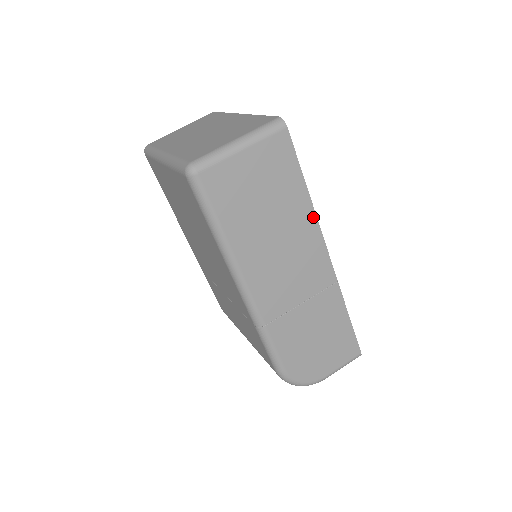
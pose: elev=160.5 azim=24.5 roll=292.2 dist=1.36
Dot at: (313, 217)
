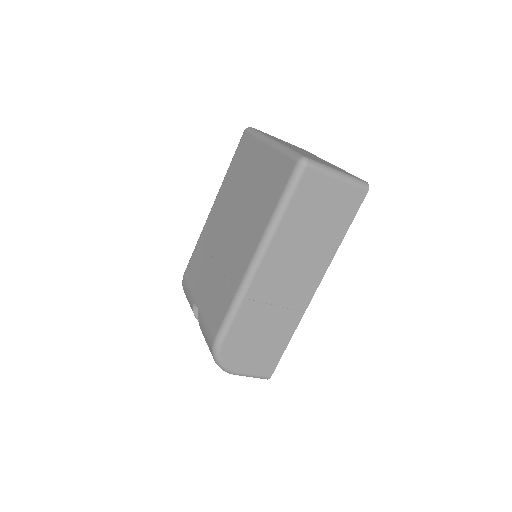
Dot at: (331, 257)
